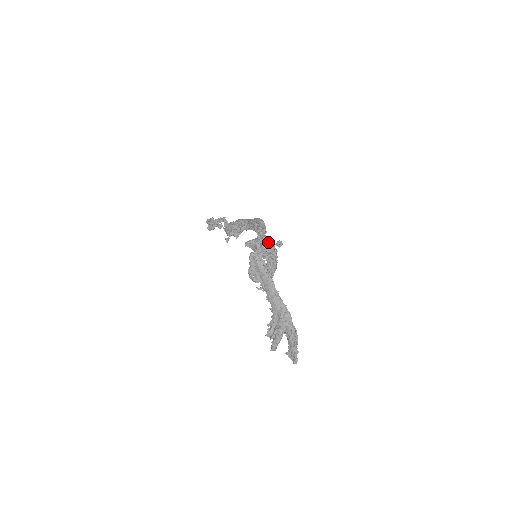
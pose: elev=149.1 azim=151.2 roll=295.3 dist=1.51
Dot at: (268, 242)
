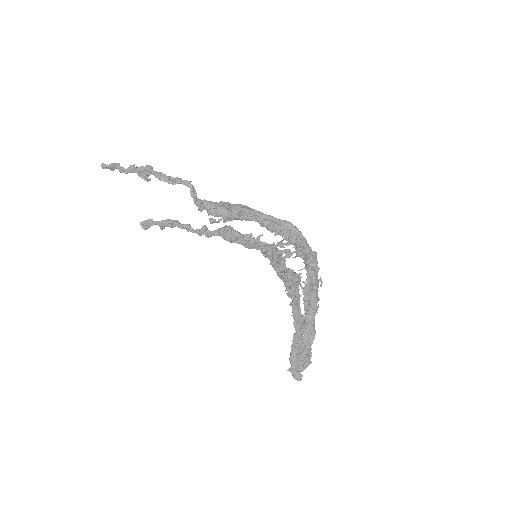
Dot at: occluded
